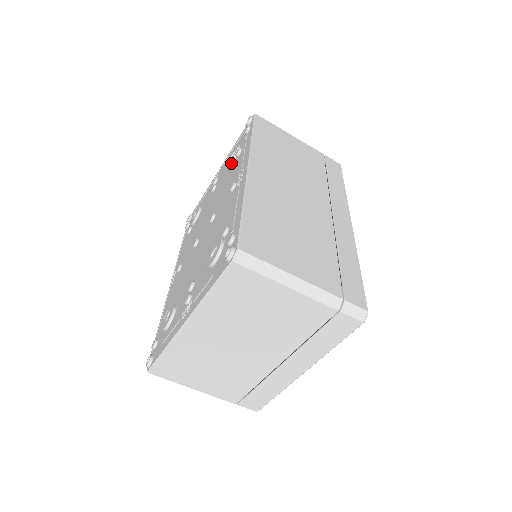
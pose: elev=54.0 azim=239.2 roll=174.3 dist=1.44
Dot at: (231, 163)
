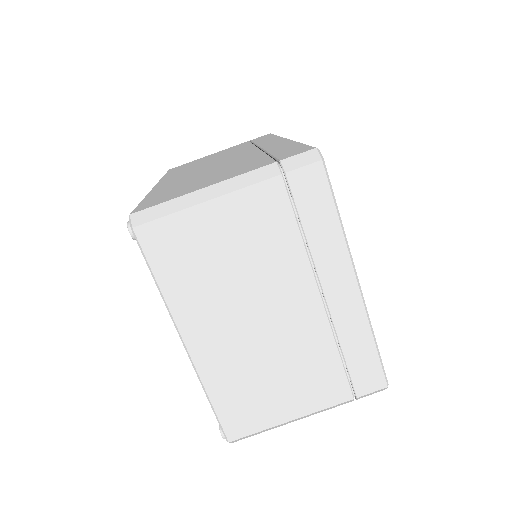
Dot at: occluded
